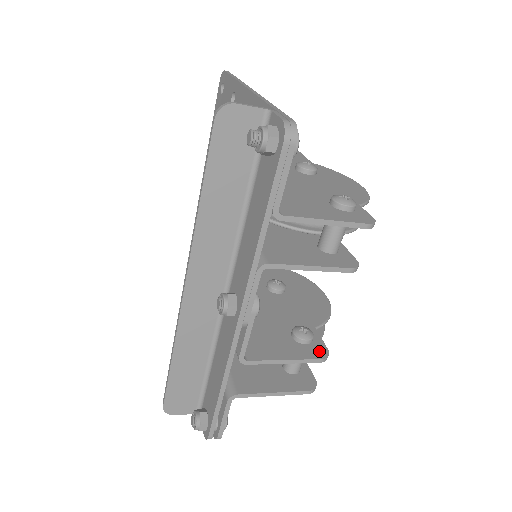
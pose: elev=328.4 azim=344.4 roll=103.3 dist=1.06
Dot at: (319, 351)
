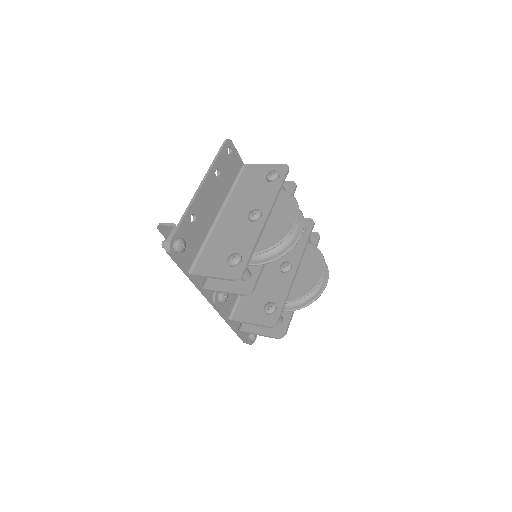
Dot at: (271, 321)
